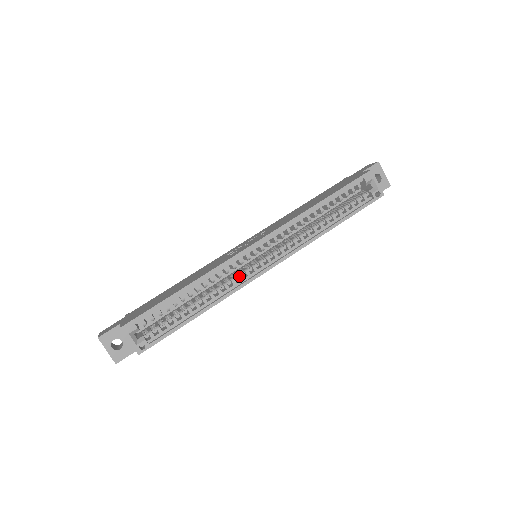
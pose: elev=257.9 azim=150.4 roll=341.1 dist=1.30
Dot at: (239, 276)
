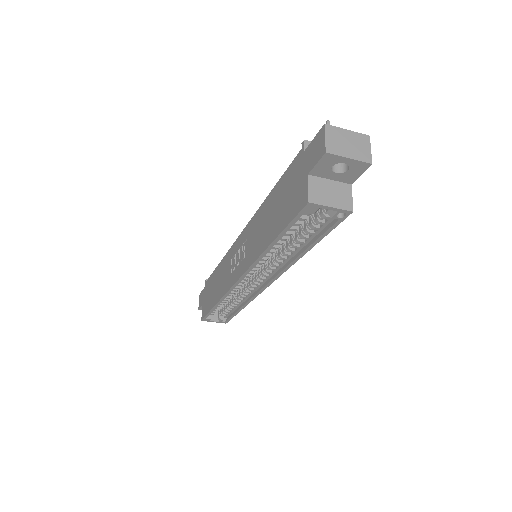
Dot at: (248, 290)
